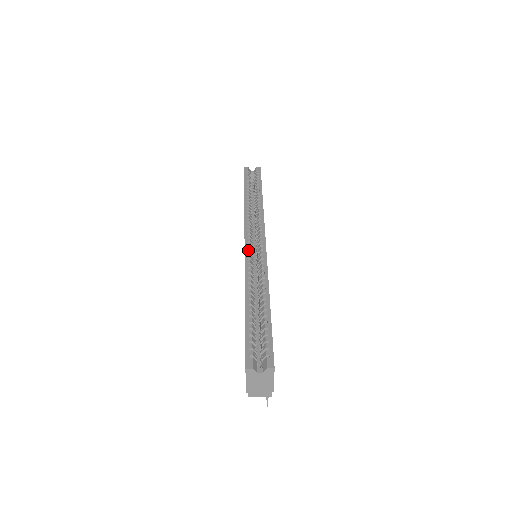
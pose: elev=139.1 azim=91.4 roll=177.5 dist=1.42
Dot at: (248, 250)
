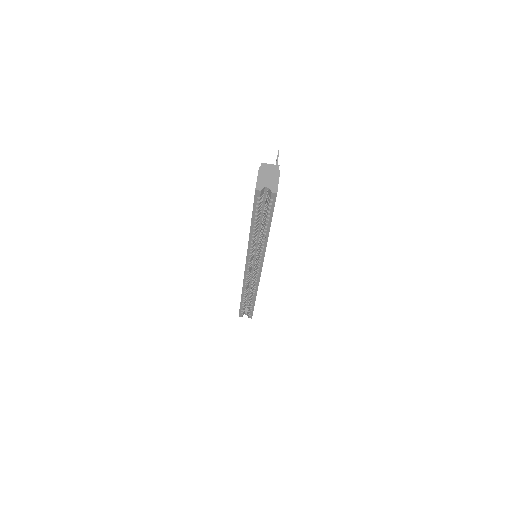
Dot at: (247, 274)
